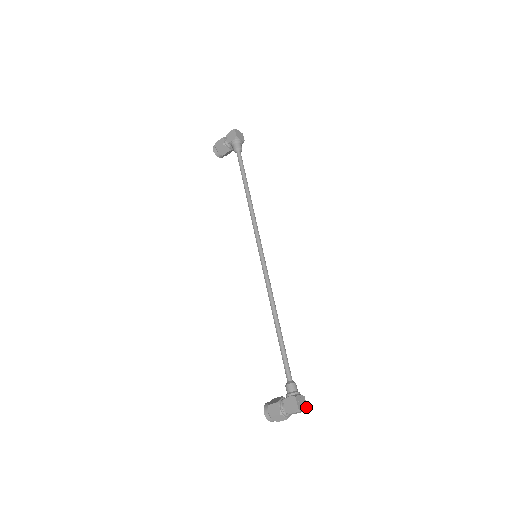
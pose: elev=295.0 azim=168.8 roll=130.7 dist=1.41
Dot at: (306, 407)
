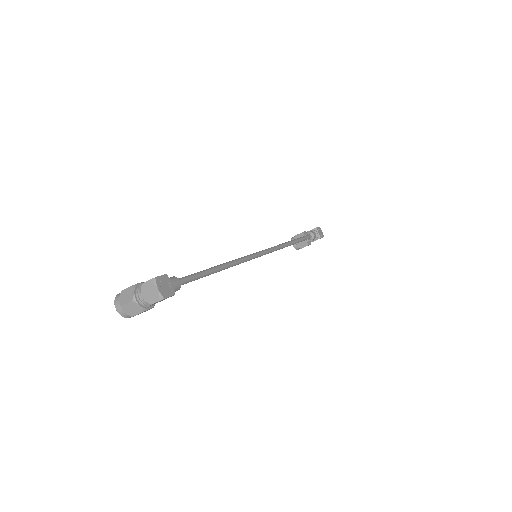
Dot at: (165, 296)
